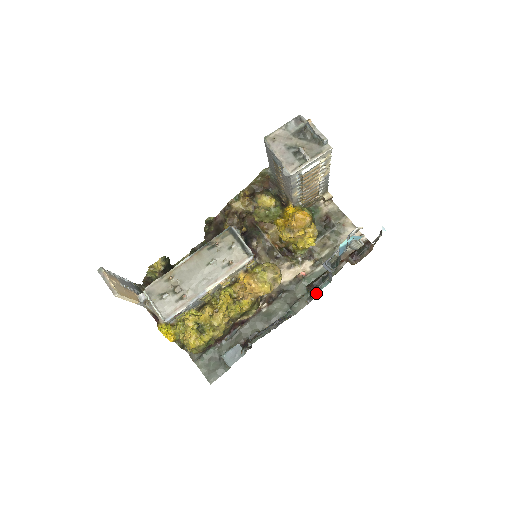
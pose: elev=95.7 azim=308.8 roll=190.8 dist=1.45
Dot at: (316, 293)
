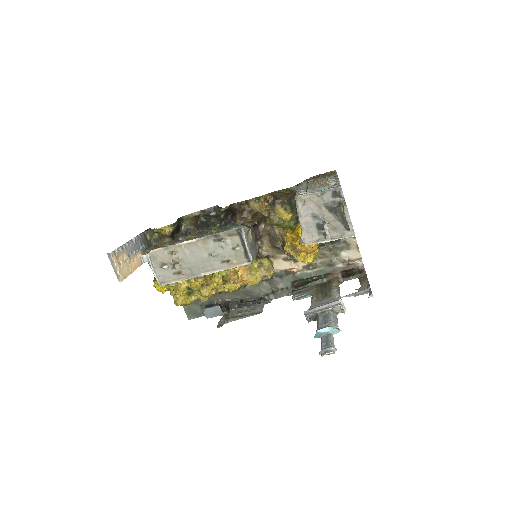
Dot at: (296, 299)
